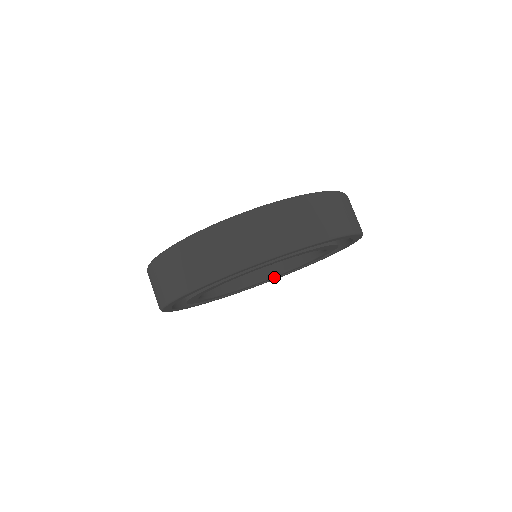
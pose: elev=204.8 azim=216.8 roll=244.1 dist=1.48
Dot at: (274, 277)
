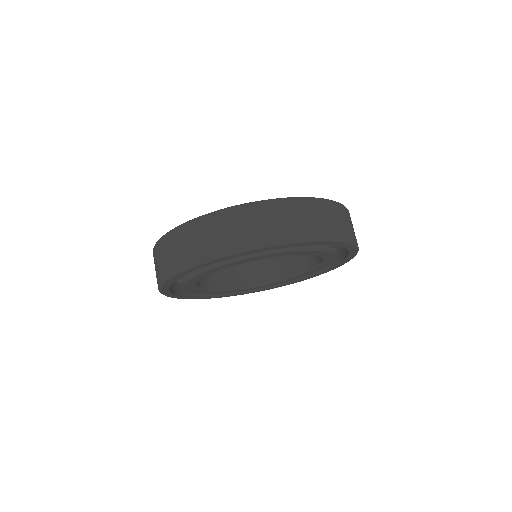
Dot at: (237, 290)
